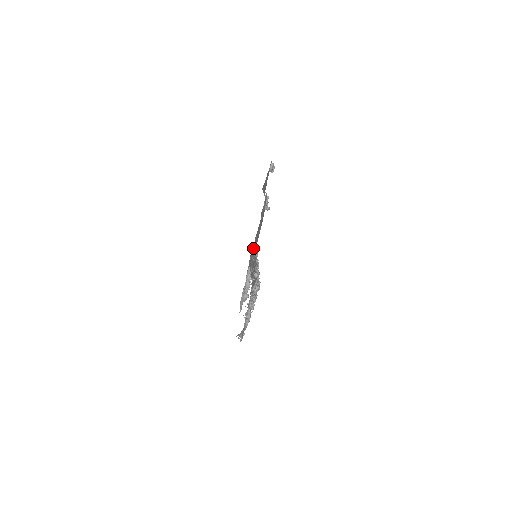
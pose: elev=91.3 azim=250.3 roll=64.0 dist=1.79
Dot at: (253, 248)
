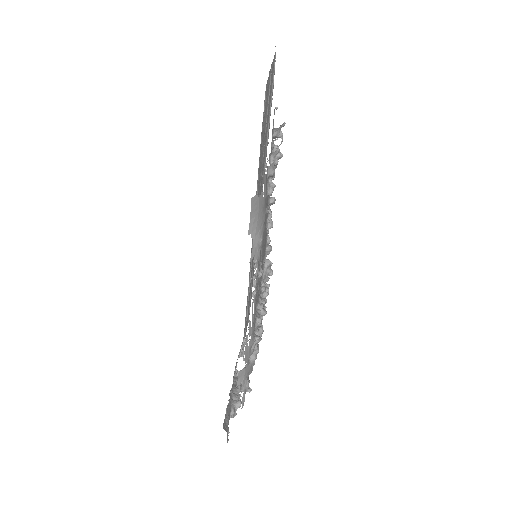
Dot at: (260, 161)
